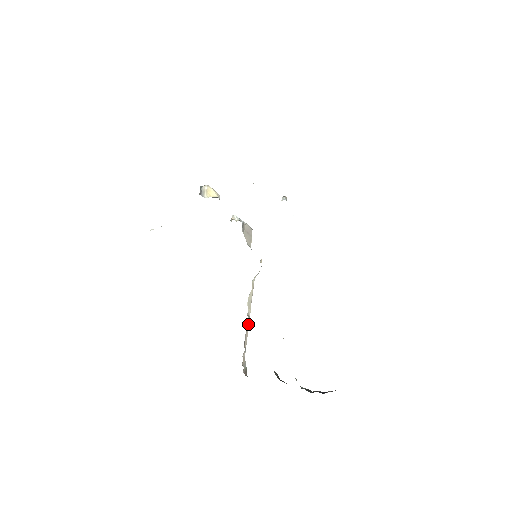
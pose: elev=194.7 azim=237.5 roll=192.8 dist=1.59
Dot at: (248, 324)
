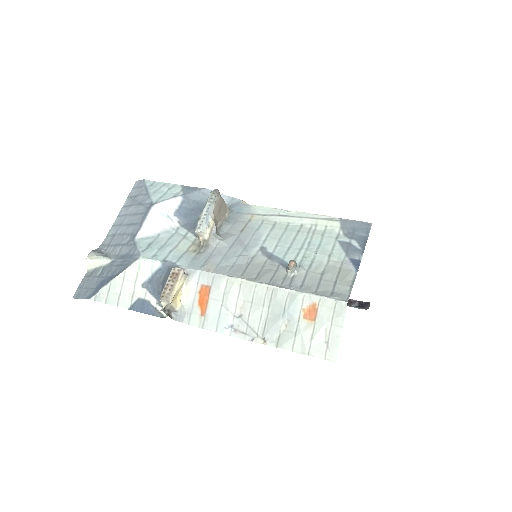
Dot at: occluded
